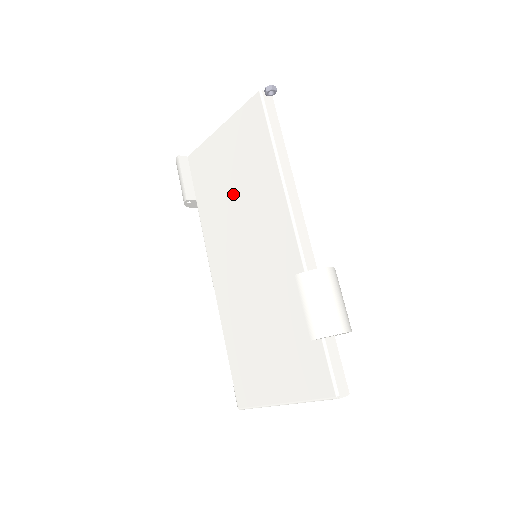
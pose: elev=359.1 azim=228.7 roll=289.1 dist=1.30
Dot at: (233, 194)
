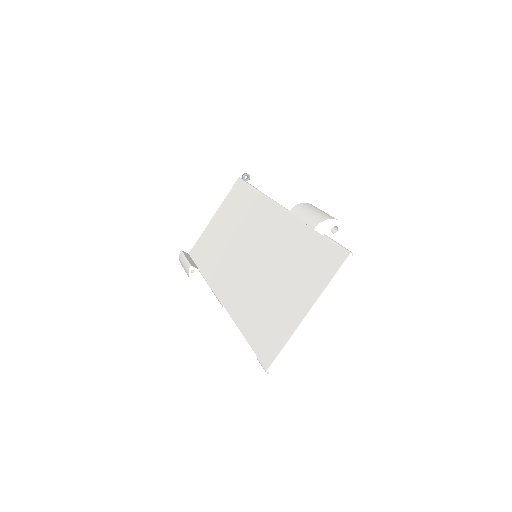
Dot at: (230, 236)
